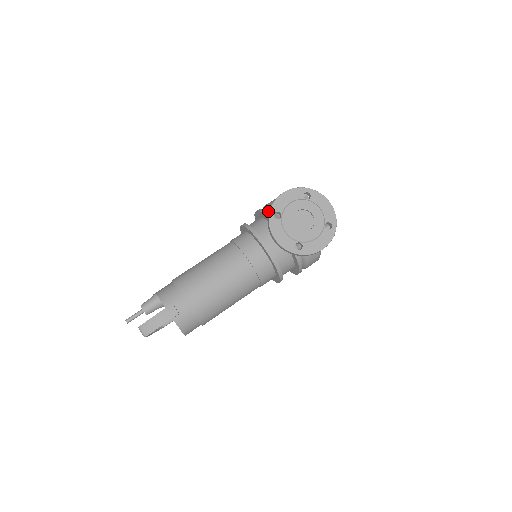
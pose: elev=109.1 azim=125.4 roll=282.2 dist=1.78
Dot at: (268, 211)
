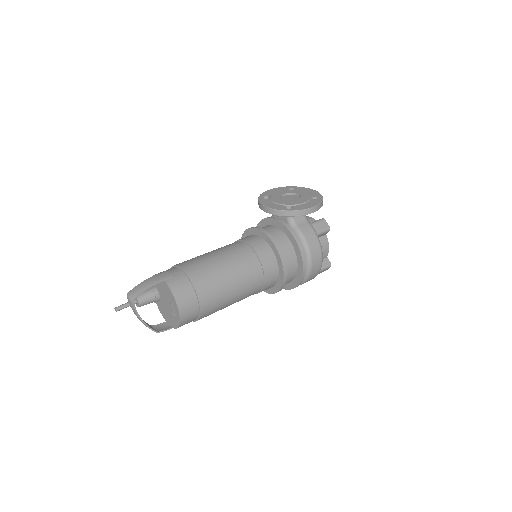
Dot at: occluded
